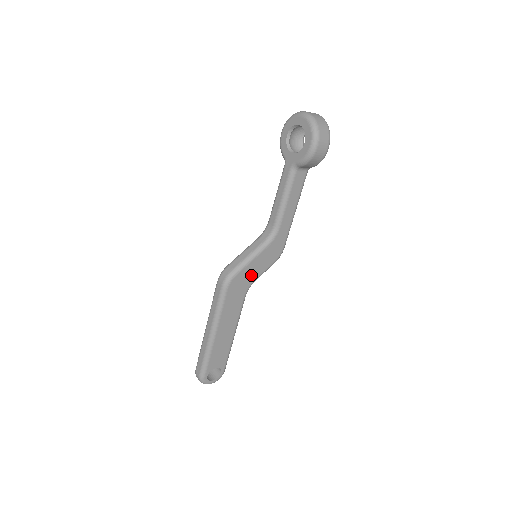
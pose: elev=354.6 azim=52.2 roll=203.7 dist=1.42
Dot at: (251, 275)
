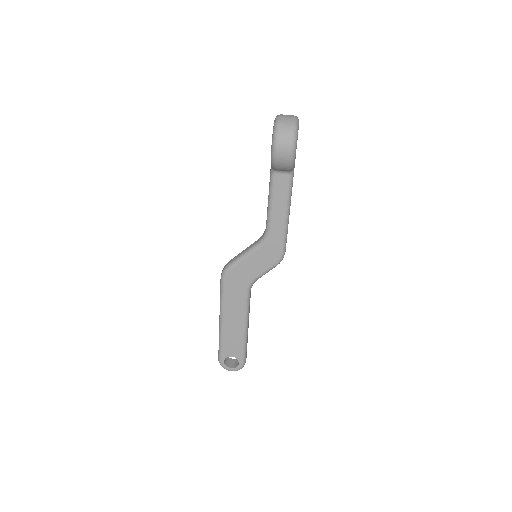
Dot at: (248, 273)
